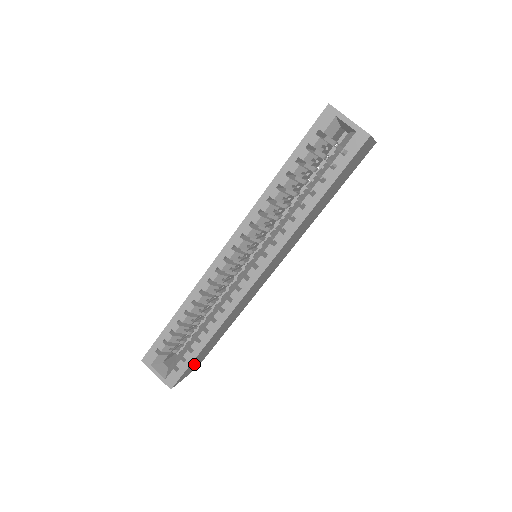
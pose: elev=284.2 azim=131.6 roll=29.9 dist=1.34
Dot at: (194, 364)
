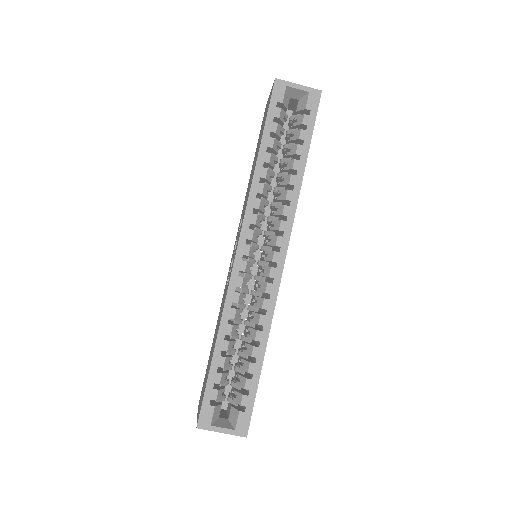
Dot at: occluded
